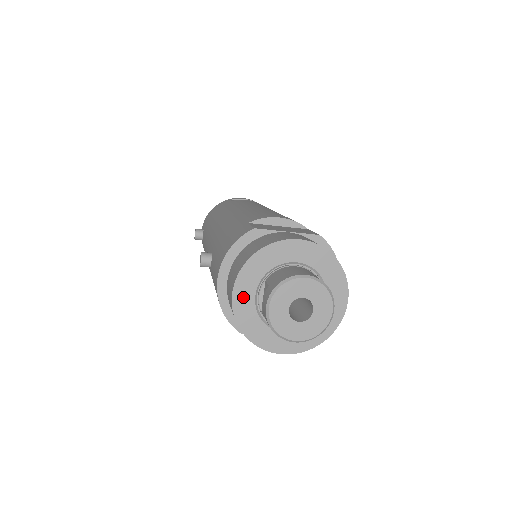
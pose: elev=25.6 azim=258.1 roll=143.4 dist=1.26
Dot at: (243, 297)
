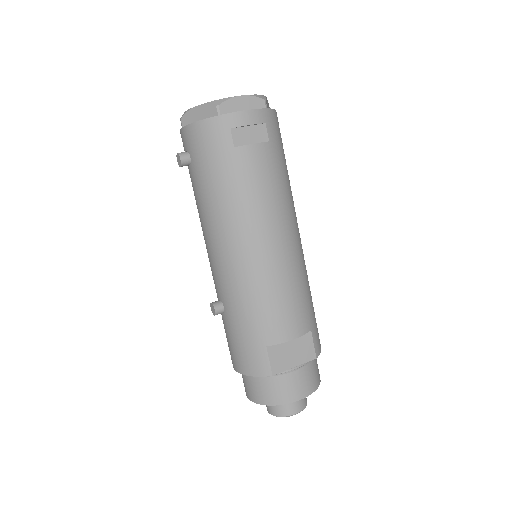
Dot at: occluded
